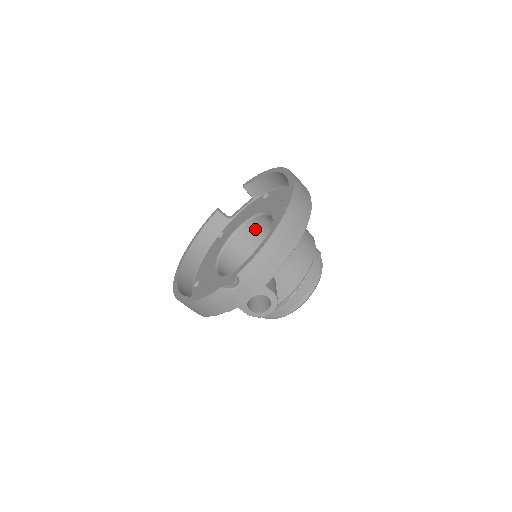
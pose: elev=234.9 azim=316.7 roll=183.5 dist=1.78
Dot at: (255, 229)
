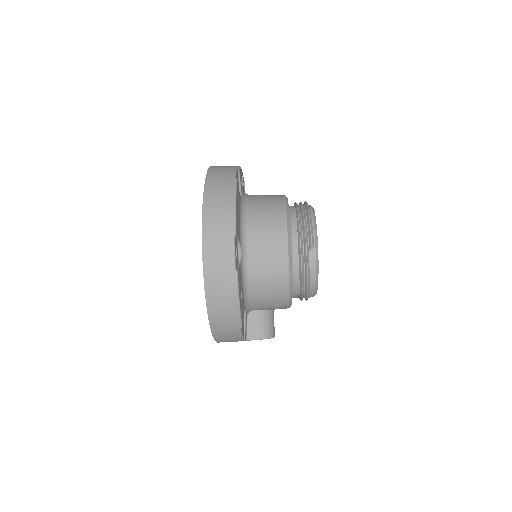
Dot at: occluded
